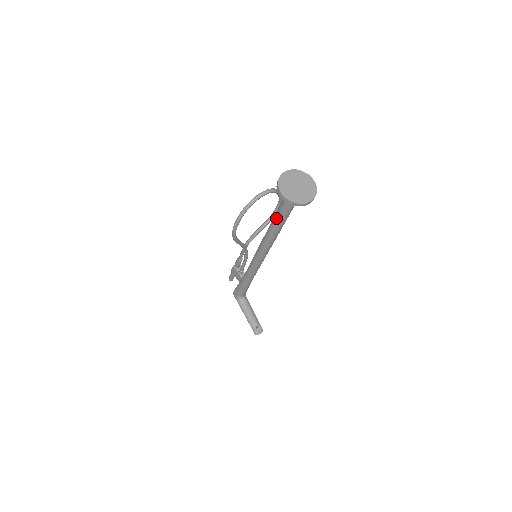
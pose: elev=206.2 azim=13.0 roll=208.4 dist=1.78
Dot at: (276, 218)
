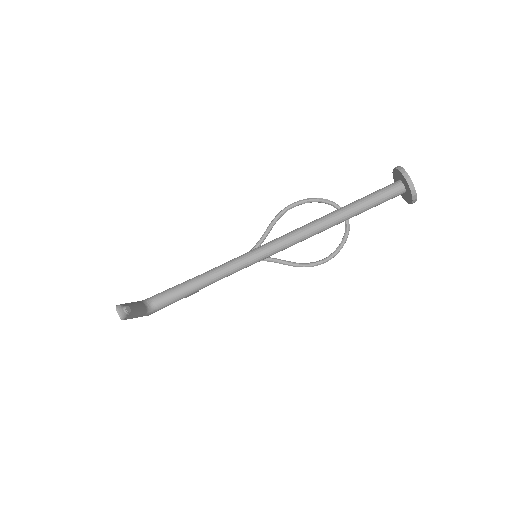
Dot at: (351, 203)
